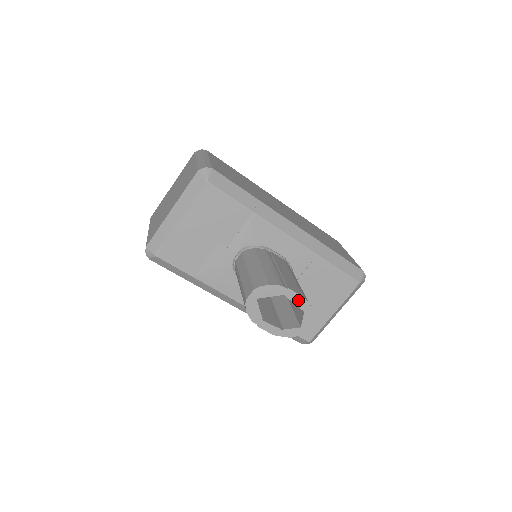
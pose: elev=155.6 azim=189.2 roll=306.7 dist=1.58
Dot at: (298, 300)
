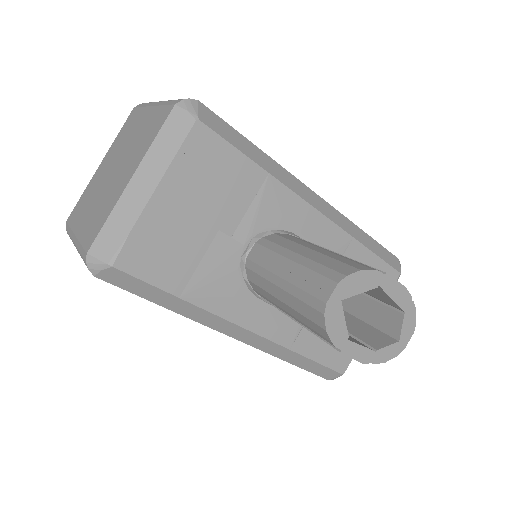
Dot at: (398, 293)
